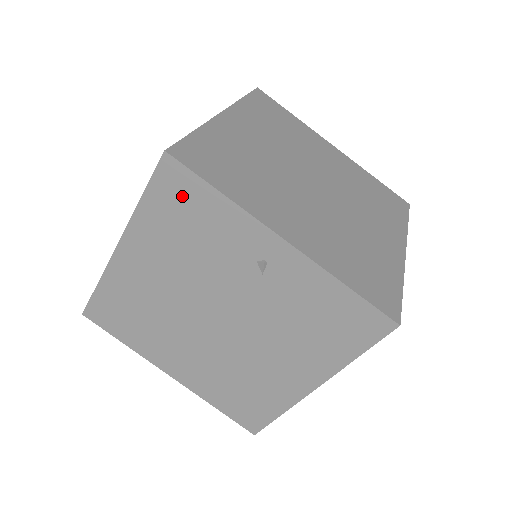
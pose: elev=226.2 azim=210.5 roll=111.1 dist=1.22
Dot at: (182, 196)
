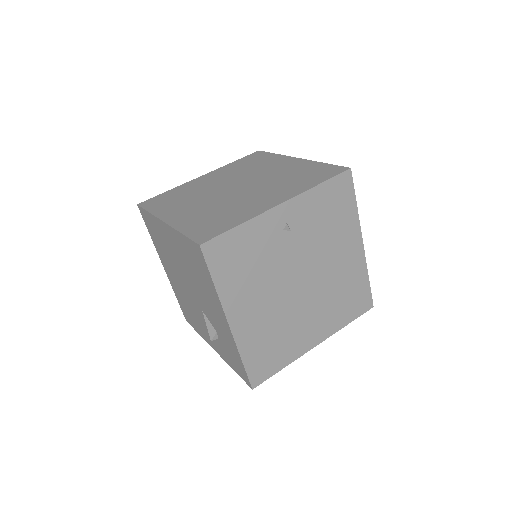
Dot at: (227, 252)
